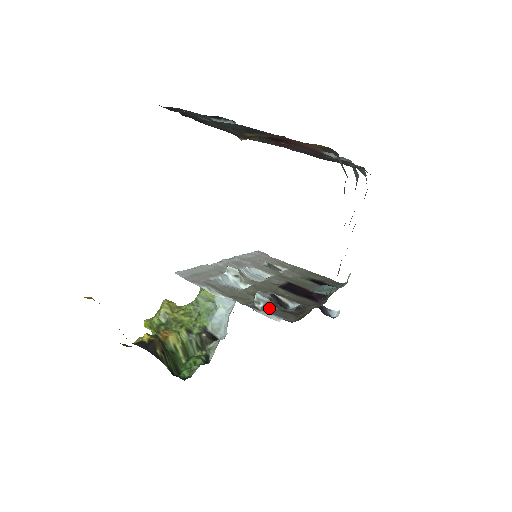
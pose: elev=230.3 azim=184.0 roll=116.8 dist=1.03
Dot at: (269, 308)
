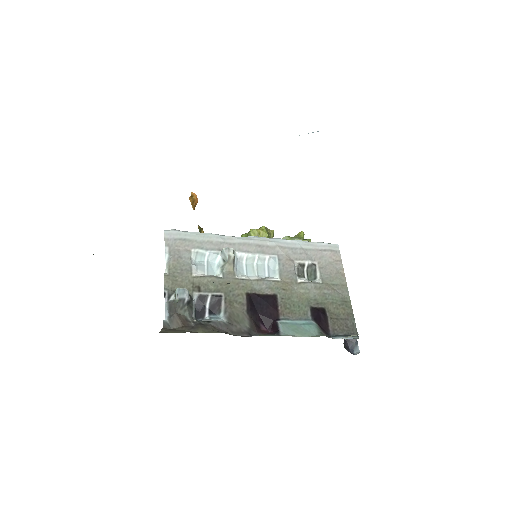
Dot at: (172, 305)
